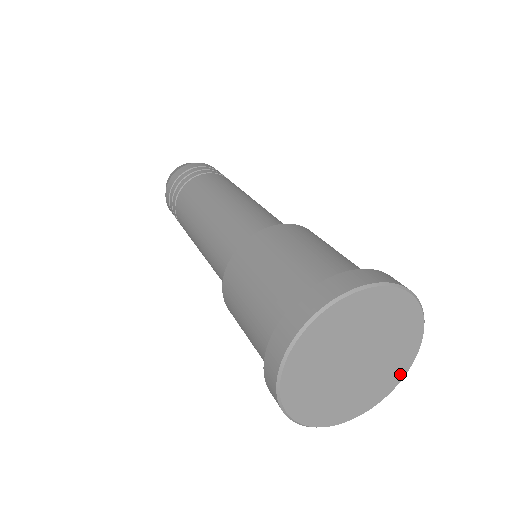
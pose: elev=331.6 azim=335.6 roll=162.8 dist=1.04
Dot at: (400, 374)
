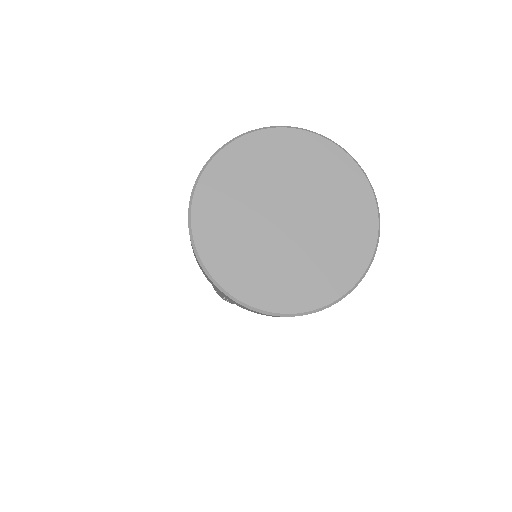
Dot at: (362, 190)
